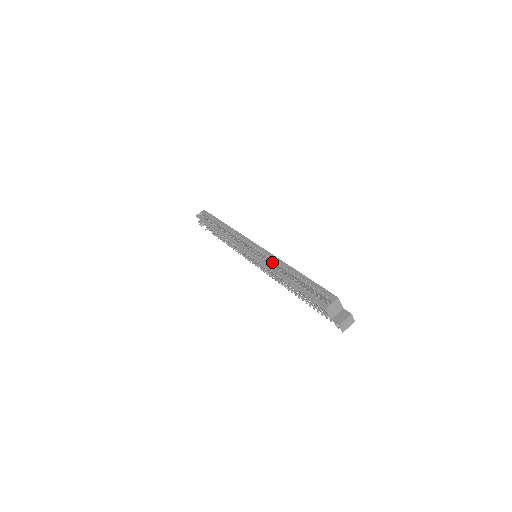
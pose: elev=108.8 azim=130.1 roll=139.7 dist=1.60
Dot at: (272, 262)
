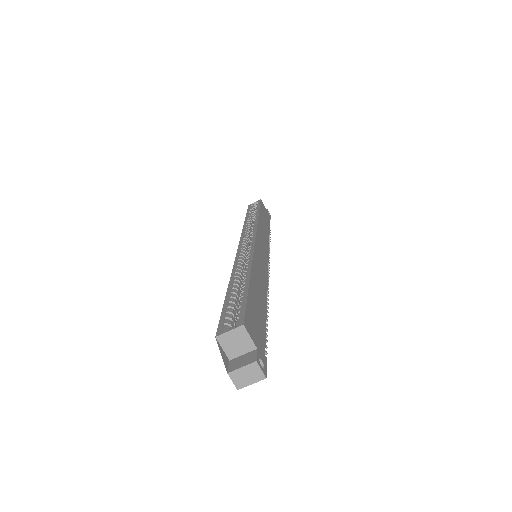
Dot at: occluded
